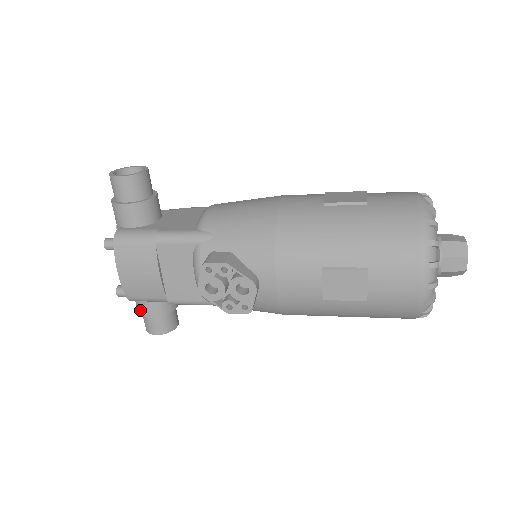
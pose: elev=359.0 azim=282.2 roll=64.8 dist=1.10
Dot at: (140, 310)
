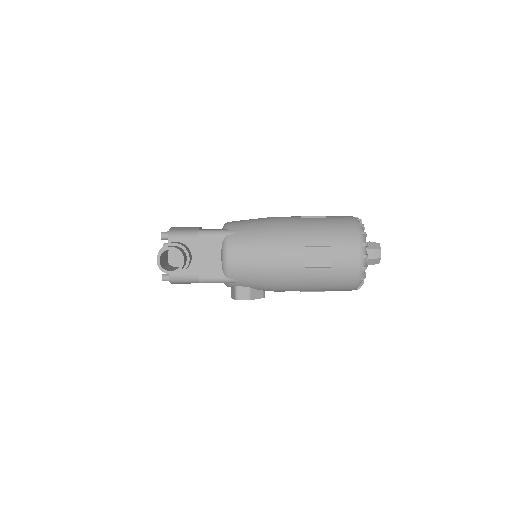
Dot at: occluded
